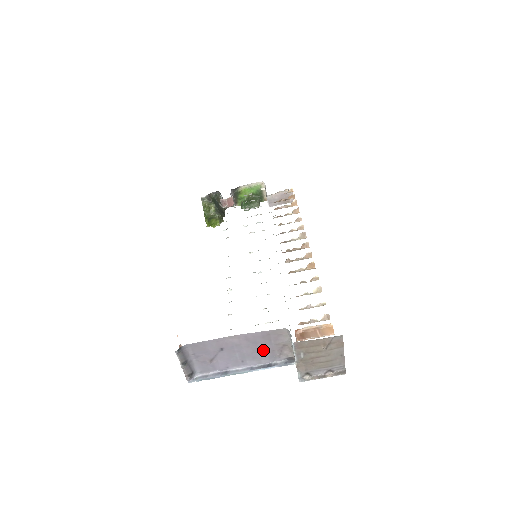
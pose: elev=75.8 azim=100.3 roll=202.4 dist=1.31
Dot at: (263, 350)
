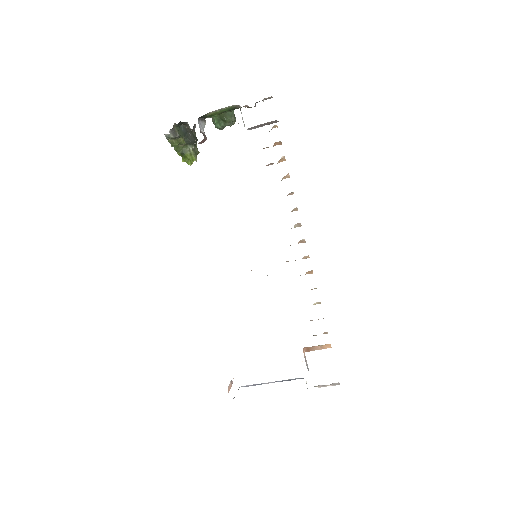
Dot at: occluded
